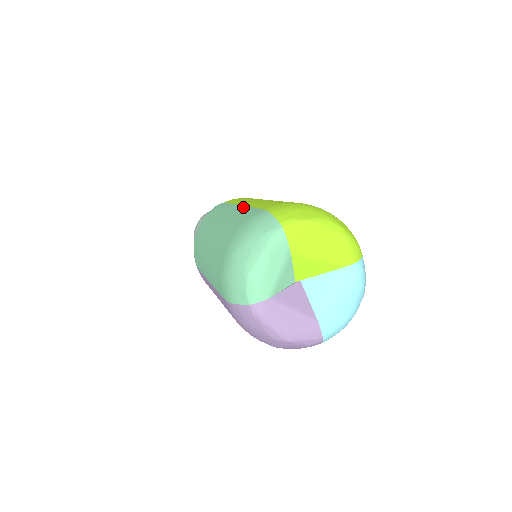
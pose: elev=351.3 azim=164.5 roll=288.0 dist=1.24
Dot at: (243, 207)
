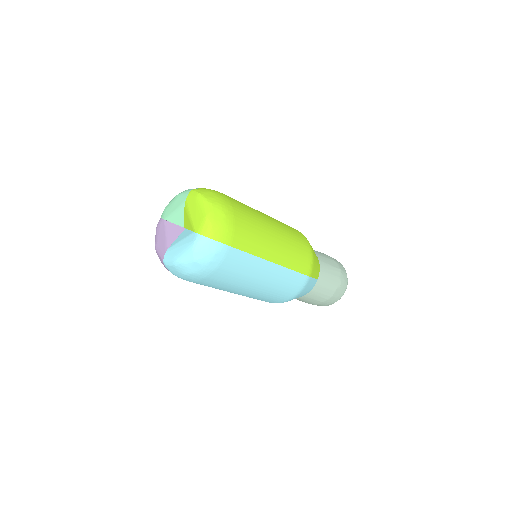
Dot at: occluded
